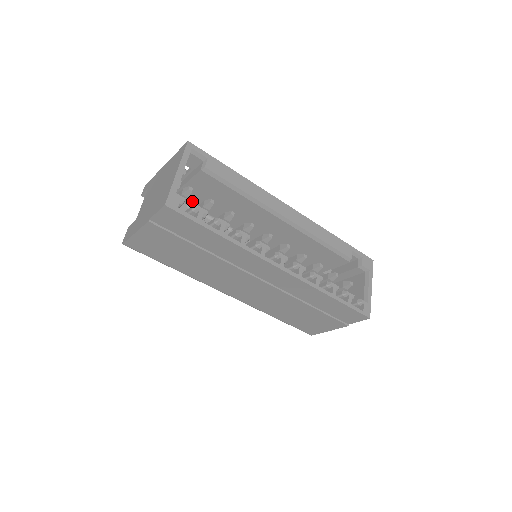
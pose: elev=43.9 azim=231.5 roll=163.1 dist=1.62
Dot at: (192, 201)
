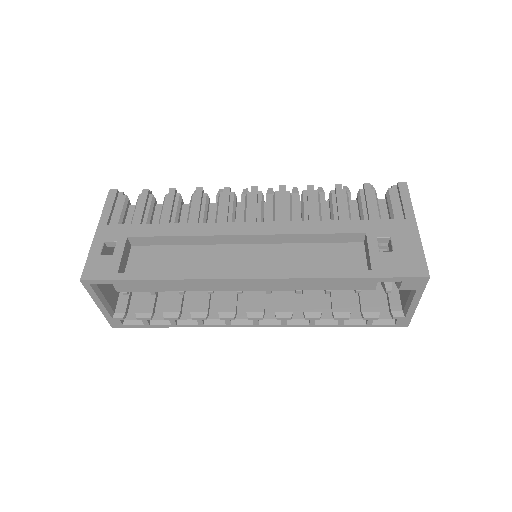
Dot at: occluded
